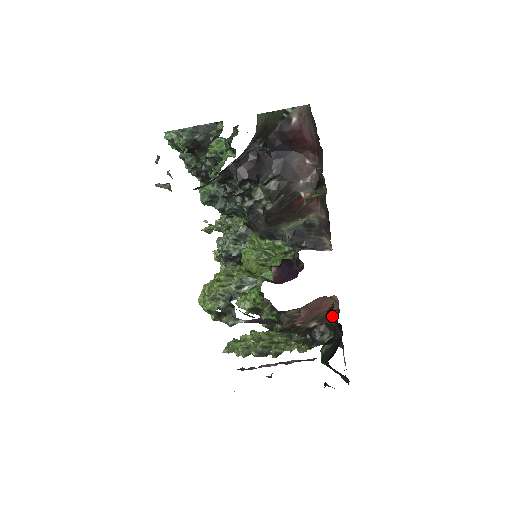
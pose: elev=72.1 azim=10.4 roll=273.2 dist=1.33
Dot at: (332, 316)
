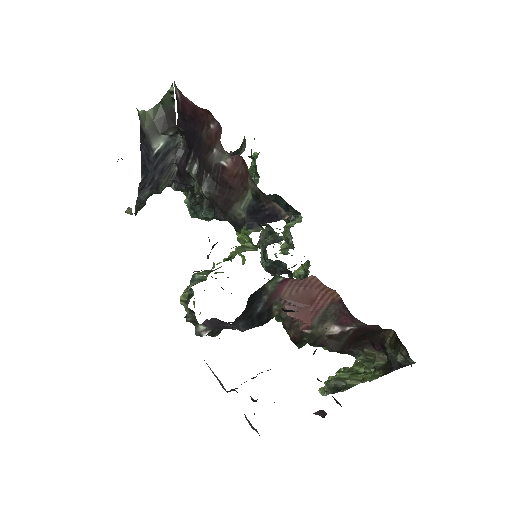
Dot at: occluded
